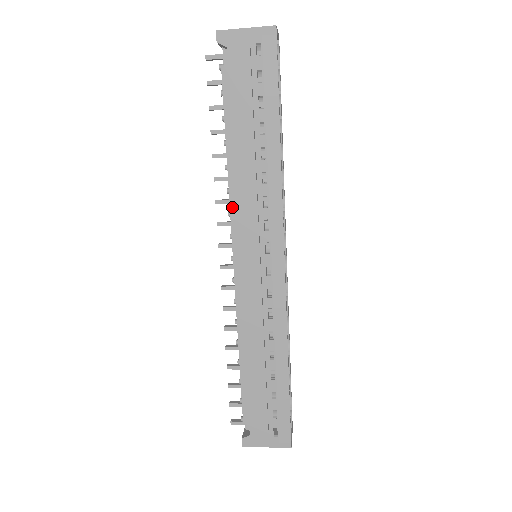
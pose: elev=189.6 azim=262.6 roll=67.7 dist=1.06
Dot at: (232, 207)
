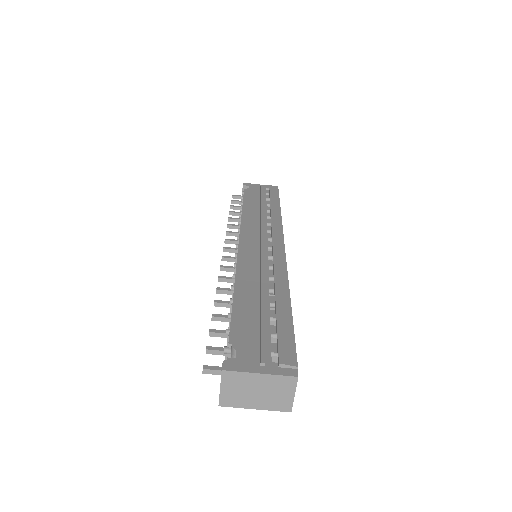
Dot at: (242, 223)
